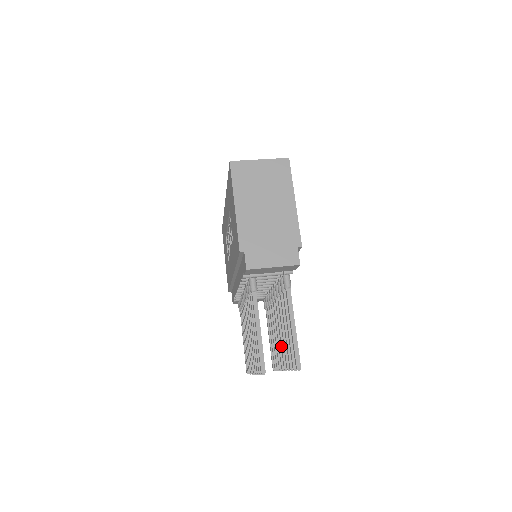
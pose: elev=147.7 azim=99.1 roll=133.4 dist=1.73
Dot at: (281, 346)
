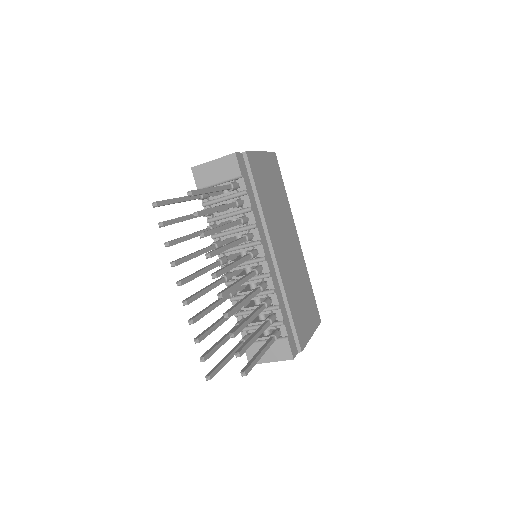
Dot at: occluded
